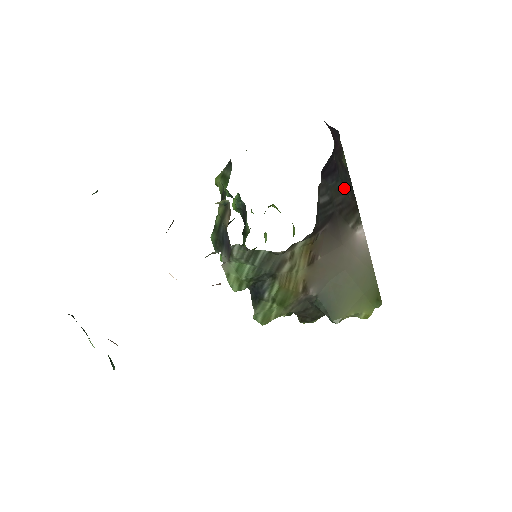
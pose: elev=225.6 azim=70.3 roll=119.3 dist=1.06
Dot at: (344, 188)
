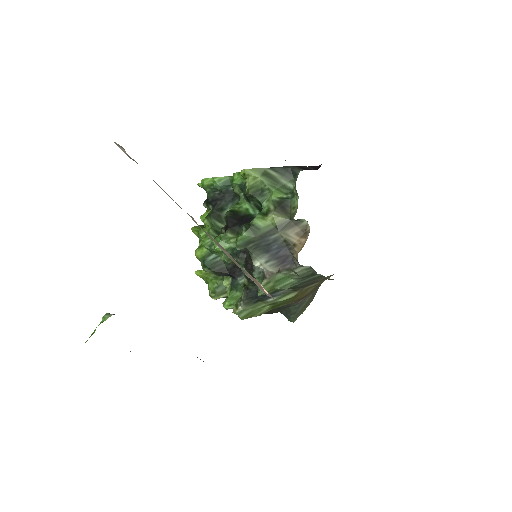
Dot at: occluded
